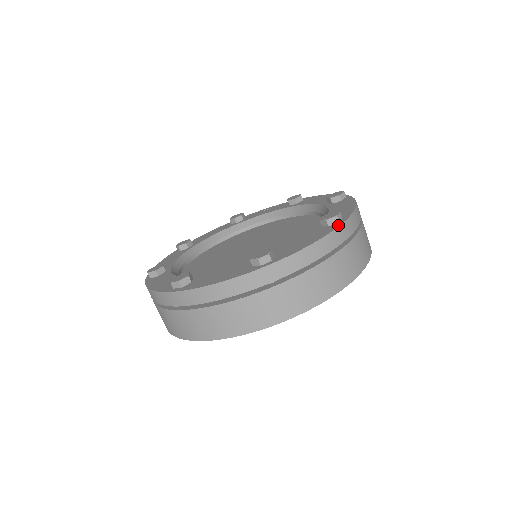
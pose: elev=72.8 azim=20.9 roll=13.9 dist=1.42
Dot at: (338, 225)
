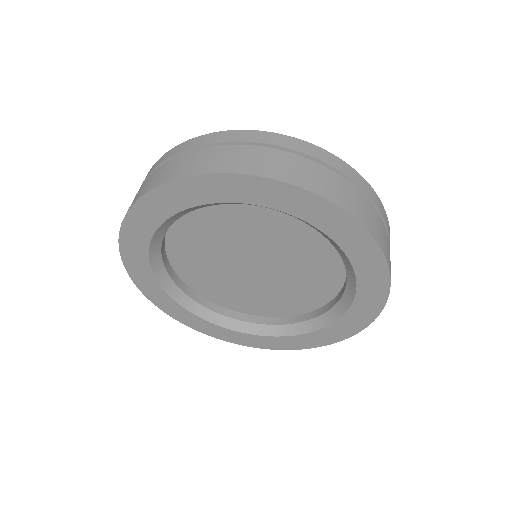
Dot at: (379, 202)
